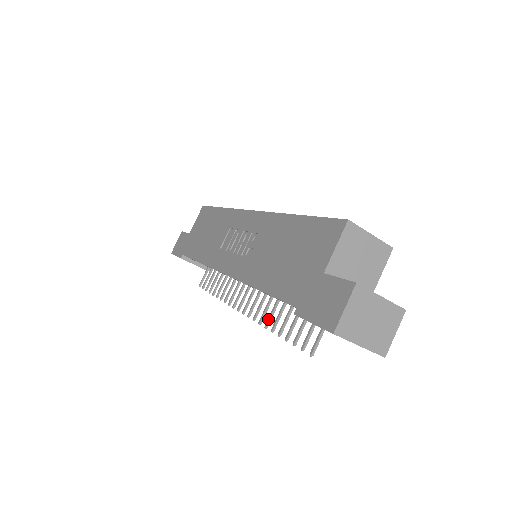
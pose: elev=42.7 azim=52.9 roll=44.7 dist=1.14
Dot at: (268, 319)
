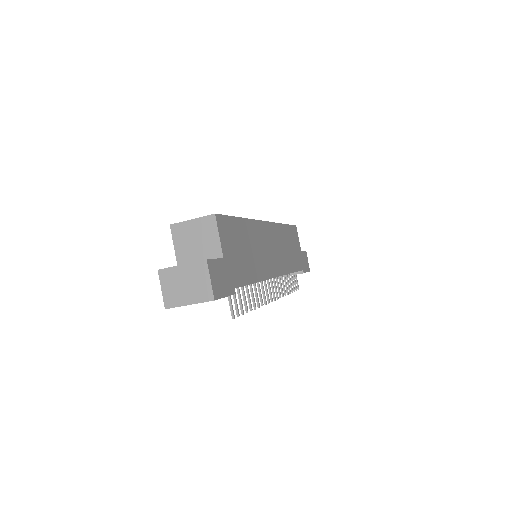
Dot at: (256, 300)
